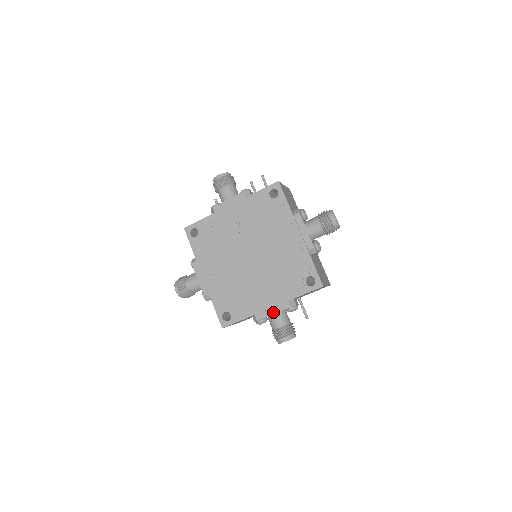
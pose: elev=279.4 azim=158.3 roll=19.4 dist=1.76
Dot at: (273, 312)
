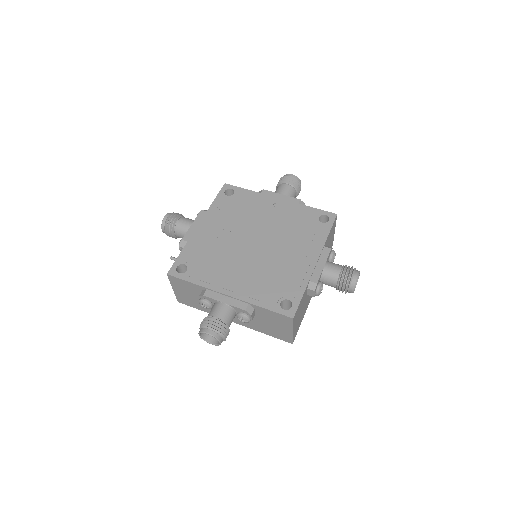
Dot at: (322, 264)
